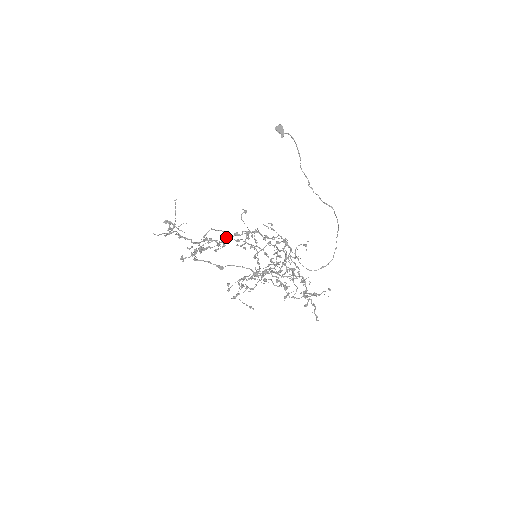
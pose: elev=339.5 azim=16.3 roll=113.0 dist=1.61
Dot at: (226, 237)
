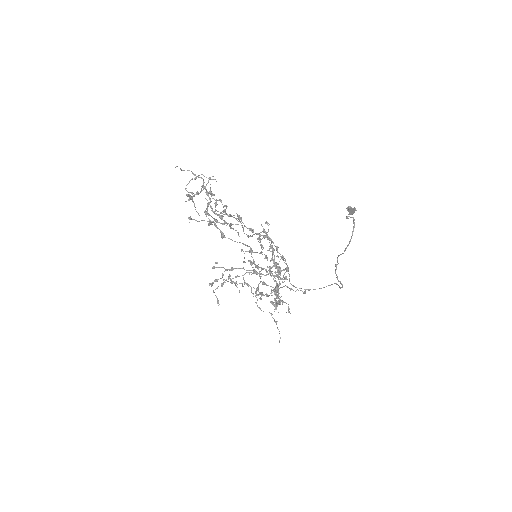
Dot at: (238, 234)
